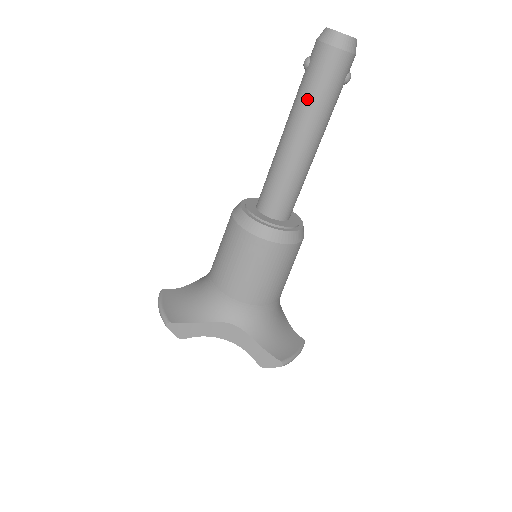
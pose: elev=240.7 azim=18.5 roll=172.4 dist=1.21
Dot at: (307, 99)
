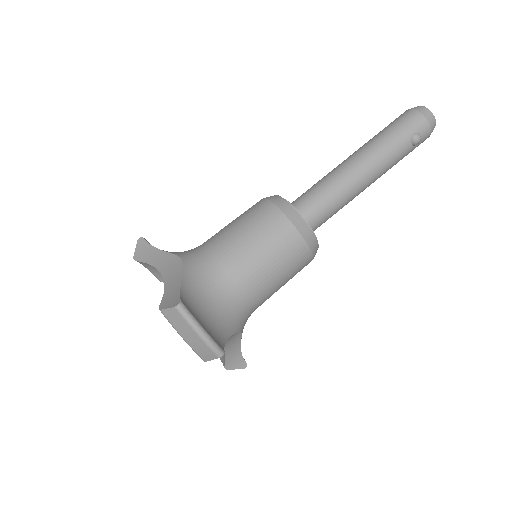
Dot at: (375, 136)
